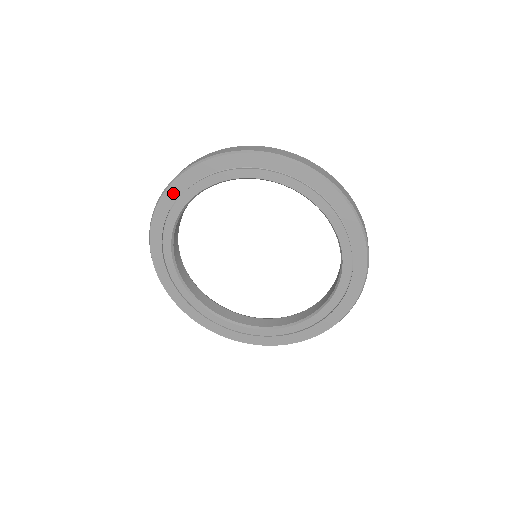
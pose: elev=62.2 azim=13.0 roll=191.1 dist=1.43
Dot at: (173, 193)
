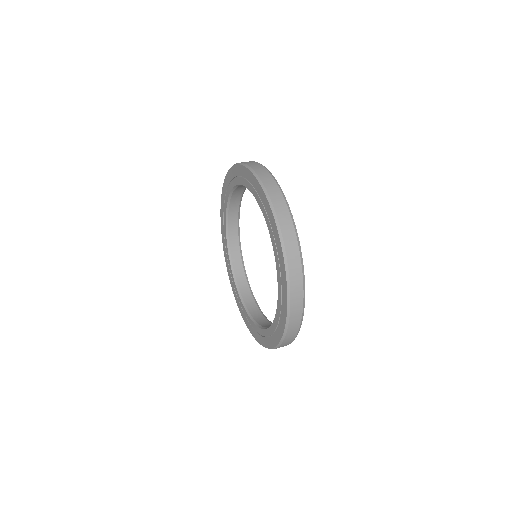
Dot at: (239, 170)
